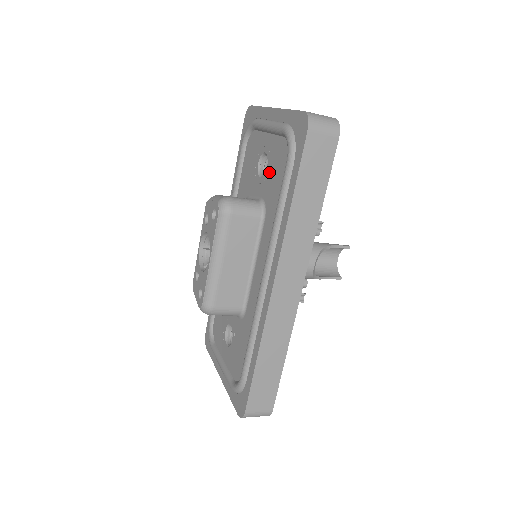
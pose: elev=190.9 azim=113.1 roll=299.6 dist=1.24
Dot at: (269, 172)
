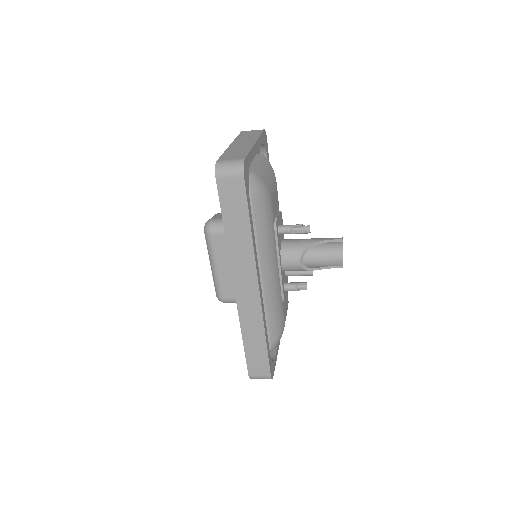
Dot at: occluded
